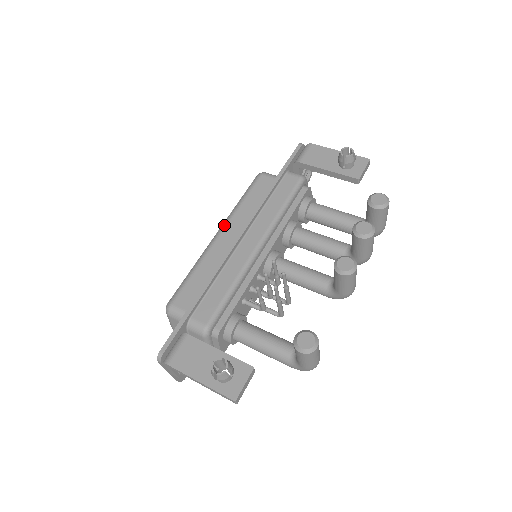
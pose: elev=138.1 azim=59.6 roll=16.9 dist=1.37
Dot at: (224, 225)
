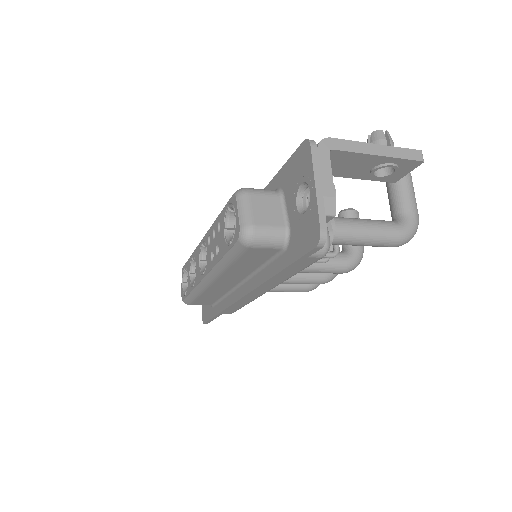
Dot at: occluded
